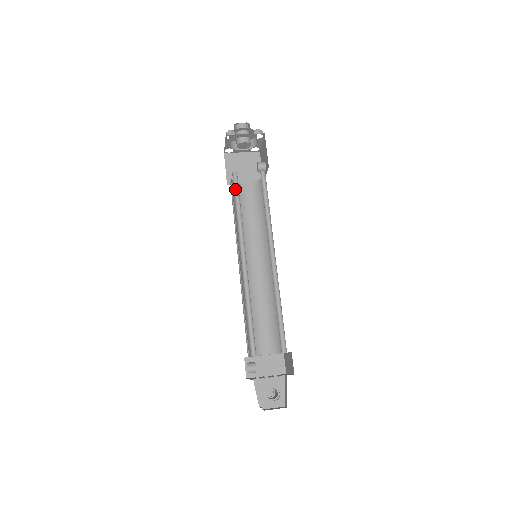
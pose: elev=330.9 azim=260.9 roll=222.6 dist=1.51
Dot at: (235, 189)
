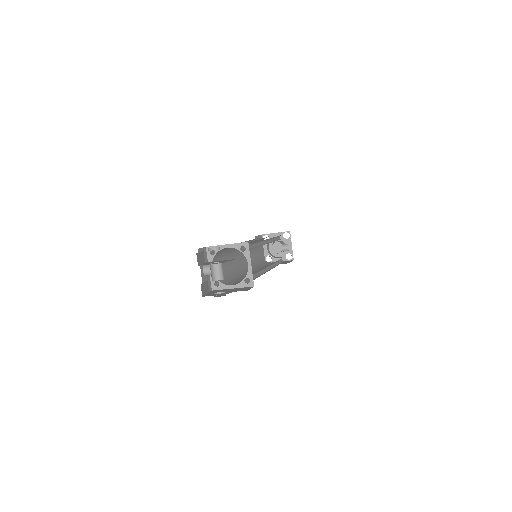
Dot at: occluded
